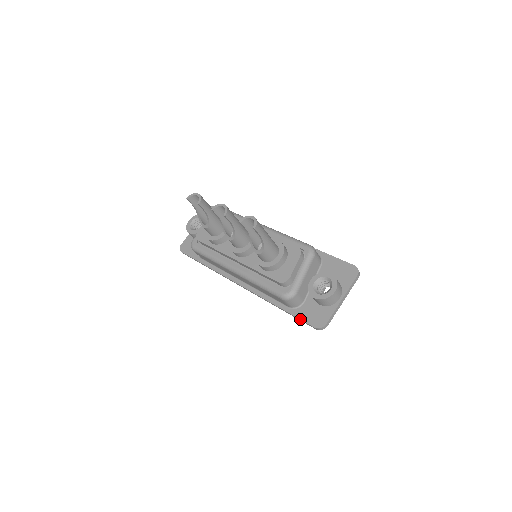
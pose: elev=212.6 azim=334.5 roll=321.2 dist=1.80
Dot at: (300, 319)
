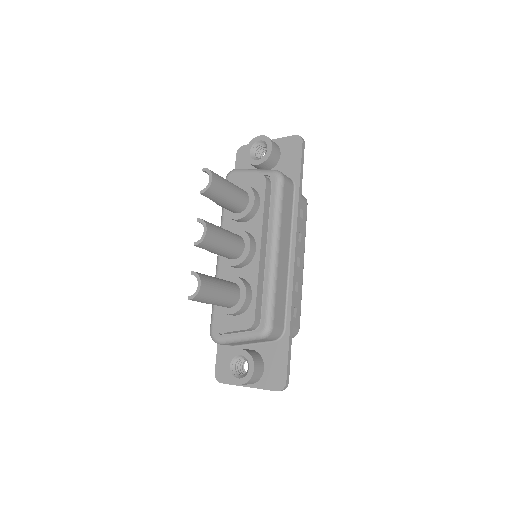
Dot at: (217, 352)
